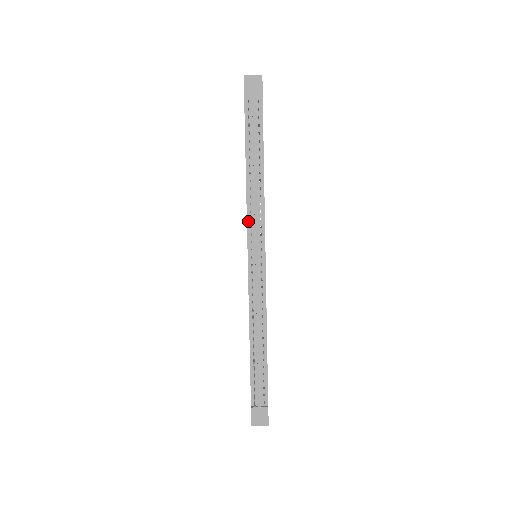
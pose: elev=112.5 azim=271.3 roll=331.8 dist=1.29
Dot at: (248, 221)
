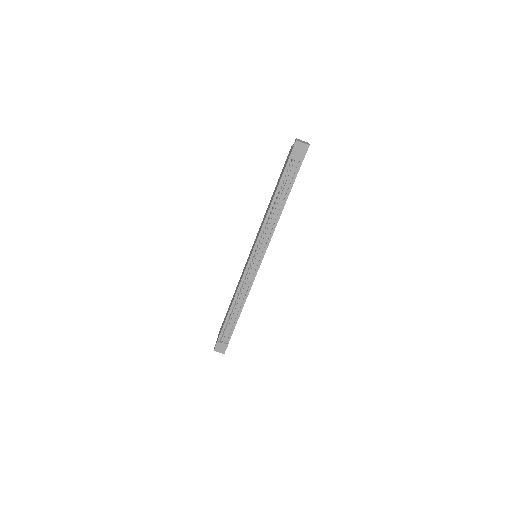
Dot at: (259, 236)
